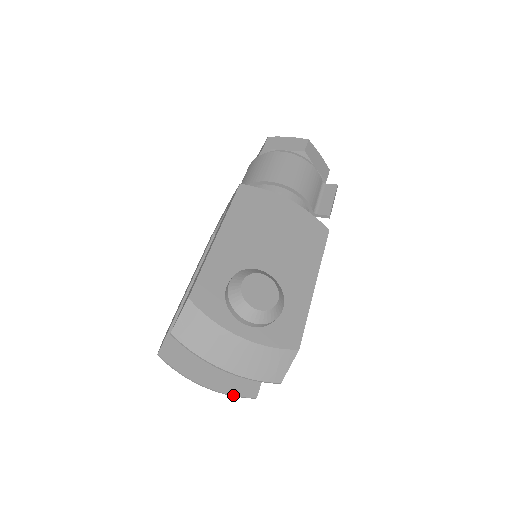
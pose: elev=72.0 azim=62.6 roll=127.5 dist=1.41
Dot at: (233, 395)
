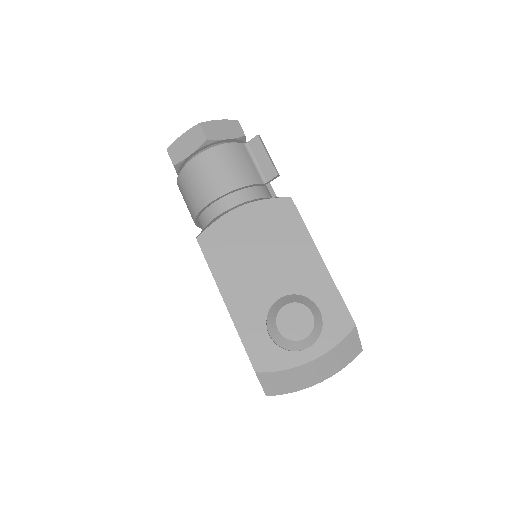
Dot at: occluded
